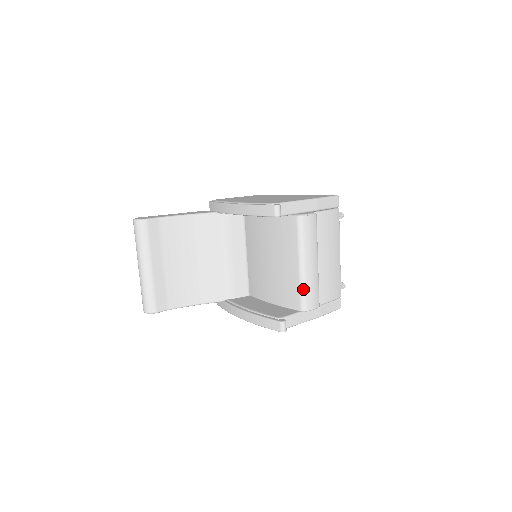
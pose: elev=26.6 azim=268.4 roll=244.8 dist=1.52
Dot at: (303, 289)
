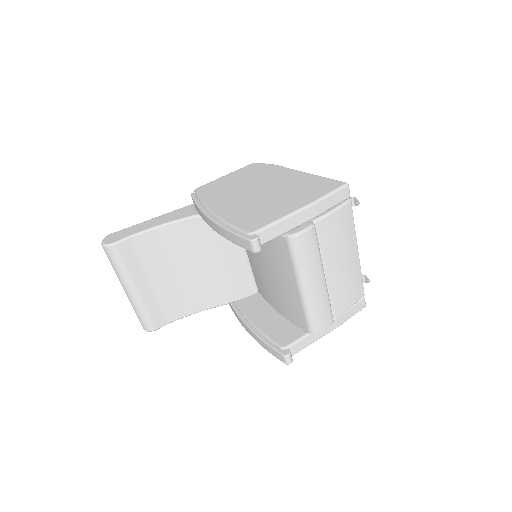
Dot at: (308, 313)
